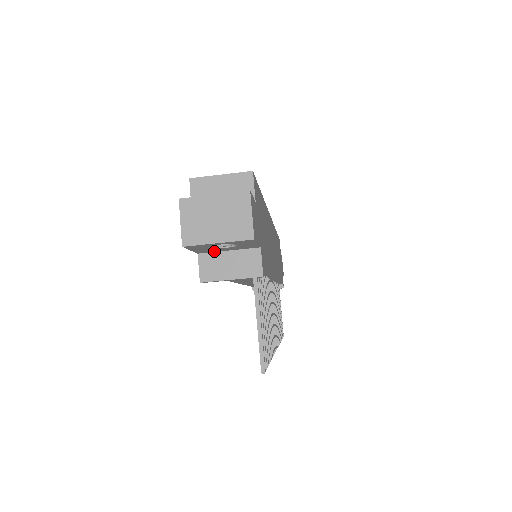
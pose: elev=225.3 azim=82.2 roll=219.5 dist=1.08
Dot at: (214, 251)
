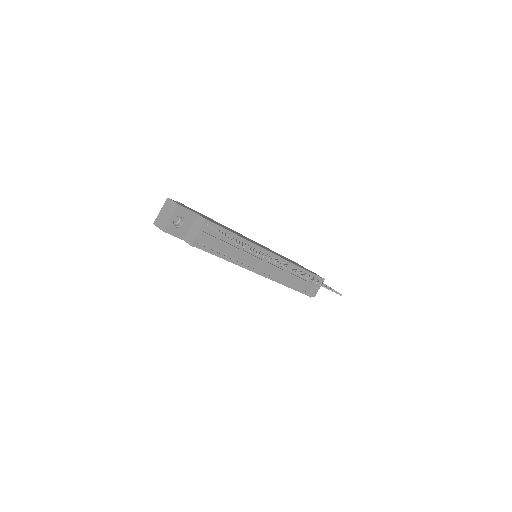
Dot at: (186, 233)
